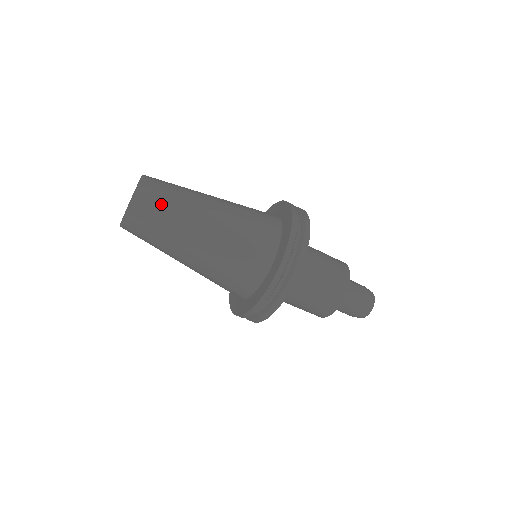
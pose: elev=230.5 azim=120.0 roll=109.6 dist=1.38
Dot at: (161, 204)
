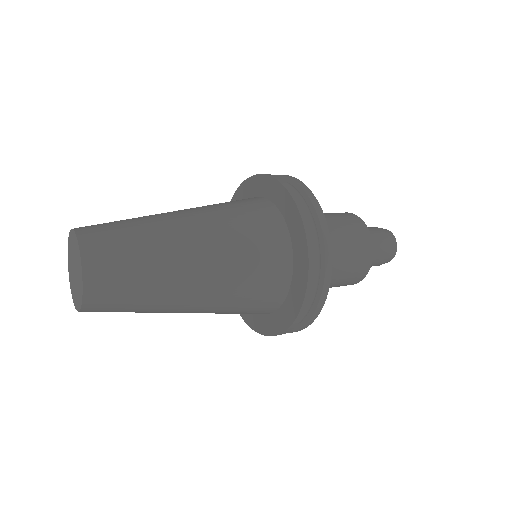
Dot at: occluded
